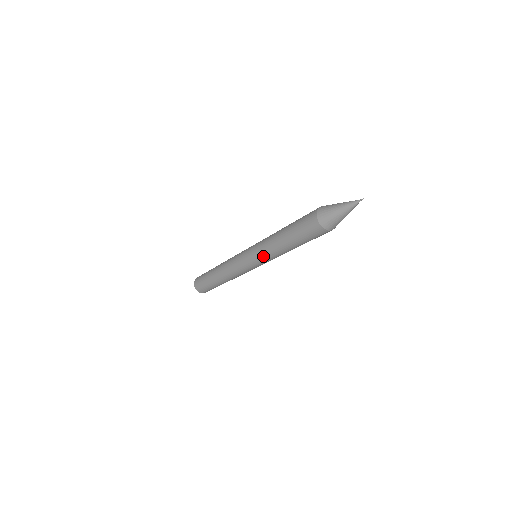
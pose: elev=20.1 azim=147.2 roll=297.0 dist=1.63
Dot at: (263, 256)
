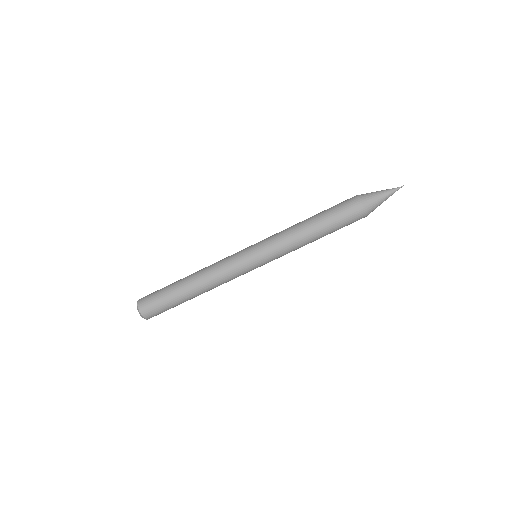
Dot at: (273, 236)
